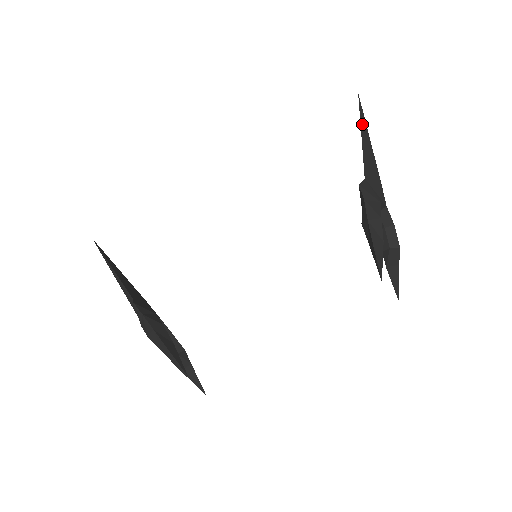
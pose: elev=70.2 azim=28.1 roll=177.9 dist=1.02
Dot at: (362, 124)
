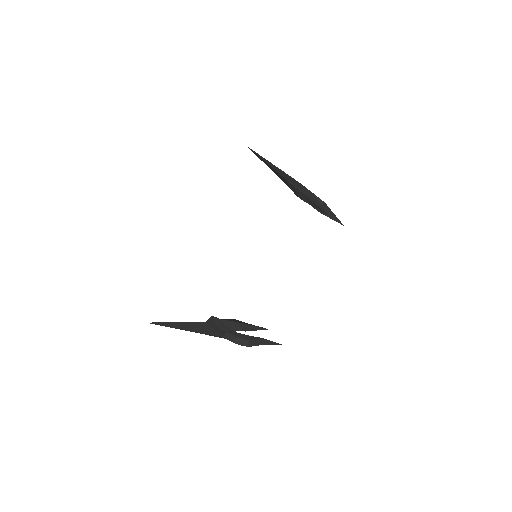
Dot at: (262, 158)
